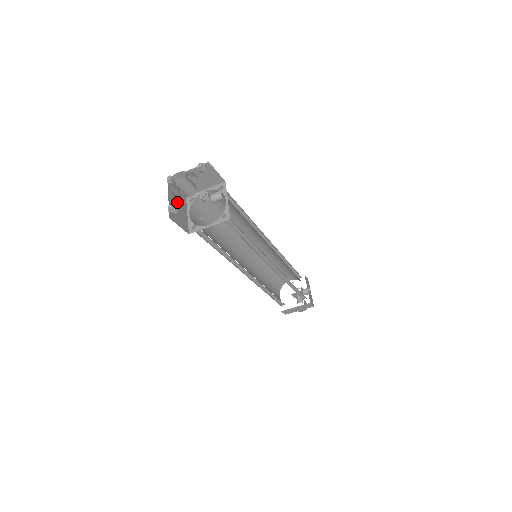
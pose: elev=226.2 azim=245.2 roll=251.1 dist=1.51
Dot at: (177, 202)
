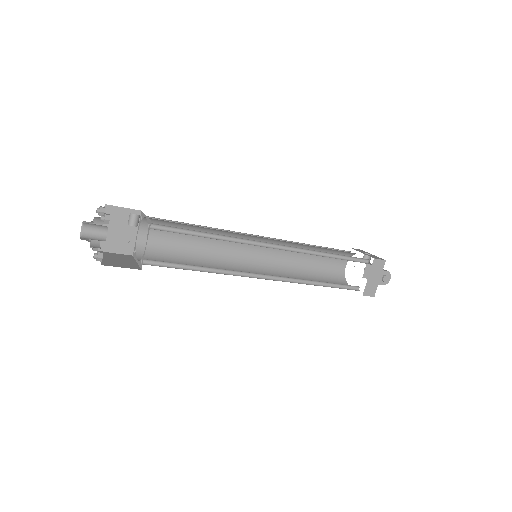
Dot at: (116, 259)
